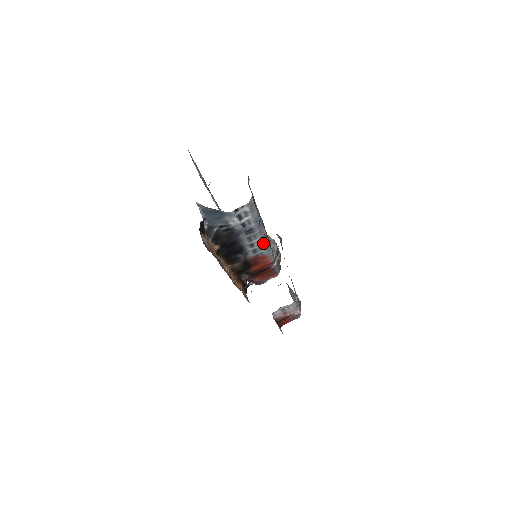
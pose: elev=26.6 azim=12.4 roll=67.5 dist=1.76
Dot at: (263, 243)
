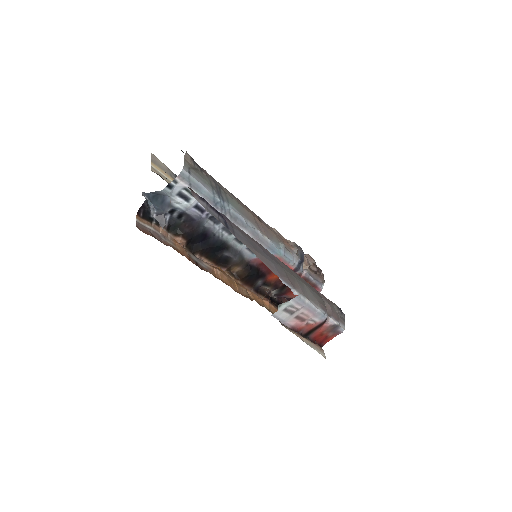
Dot at: (253, 237)
